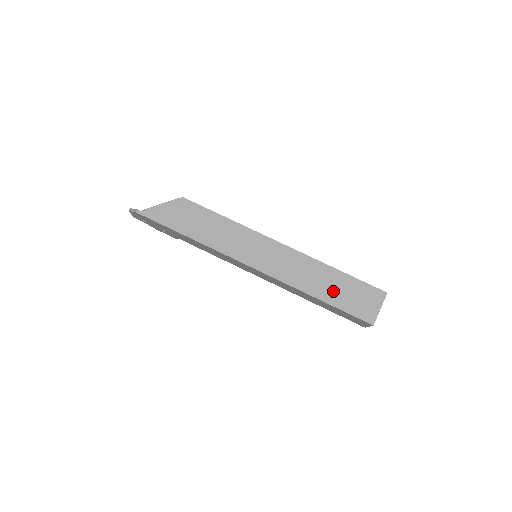
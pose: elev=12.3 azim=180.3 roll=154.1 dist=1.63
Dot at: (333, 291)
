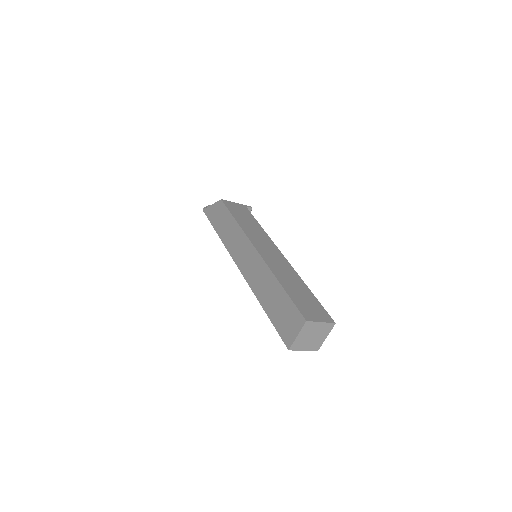
Dot at: (273, 304)
